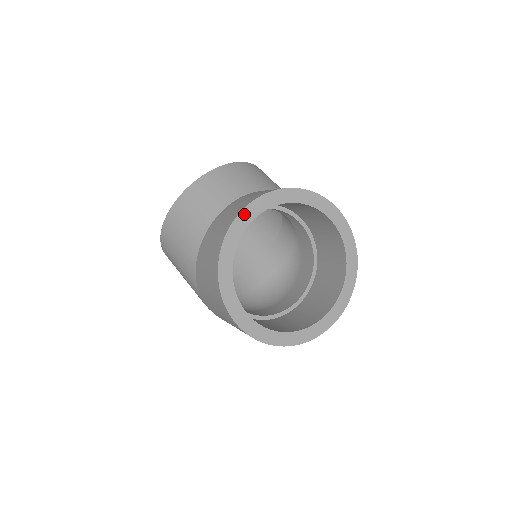
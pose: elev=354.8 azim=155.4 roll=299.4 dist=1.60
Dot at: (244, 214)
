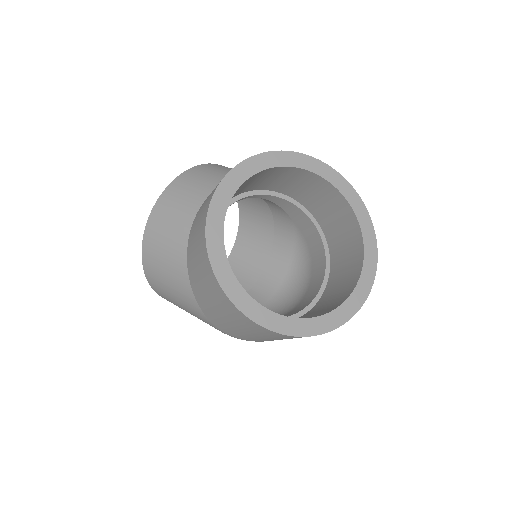
Dot at: (219, 193)
